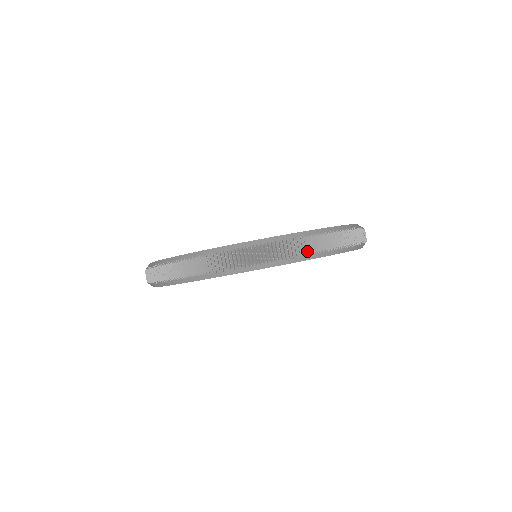
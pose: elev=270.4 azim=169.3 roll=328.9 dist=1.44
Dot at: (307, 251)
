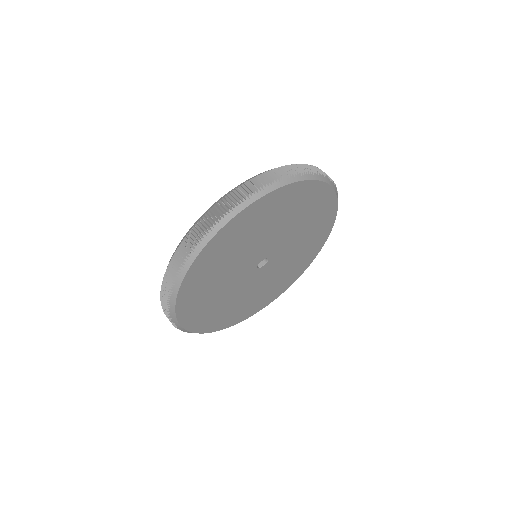
Dot at: occluded
